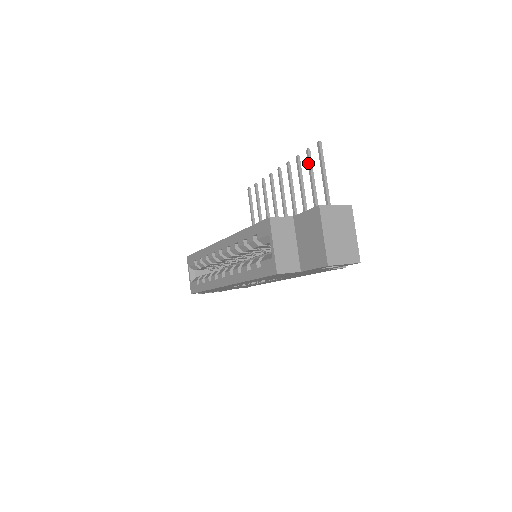
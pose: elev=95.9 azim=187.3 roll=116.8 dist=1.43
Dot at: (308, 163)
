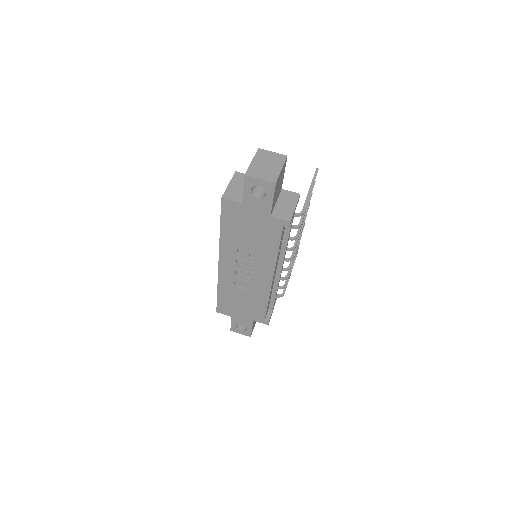
Dot at: occluded
